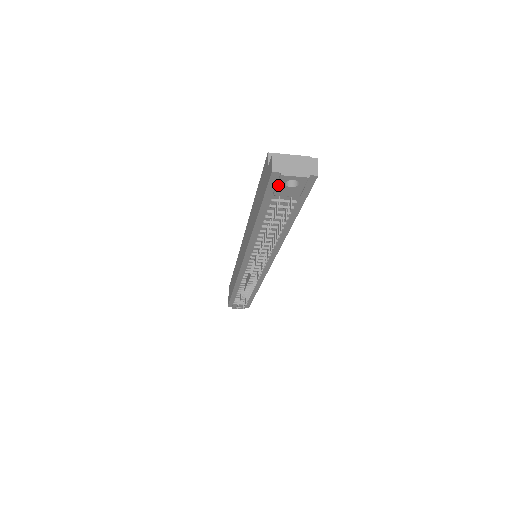
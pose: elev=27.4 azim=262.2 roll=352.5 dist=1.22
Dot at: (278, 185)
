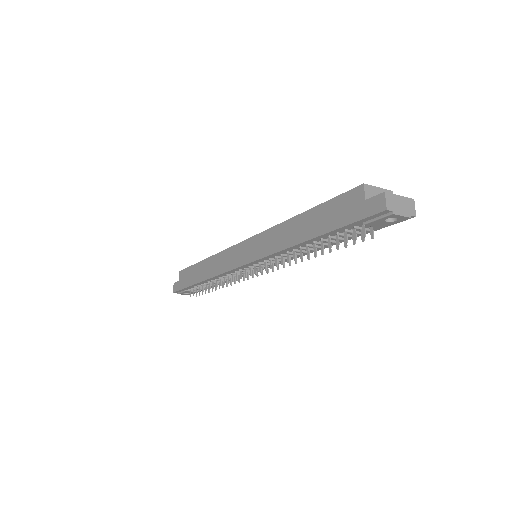
Dot at: (379, 219)
